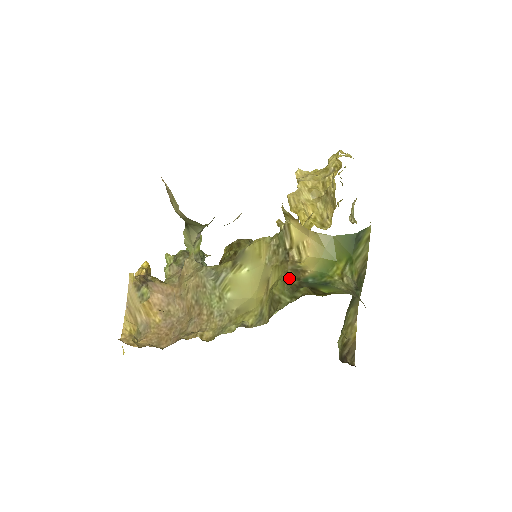
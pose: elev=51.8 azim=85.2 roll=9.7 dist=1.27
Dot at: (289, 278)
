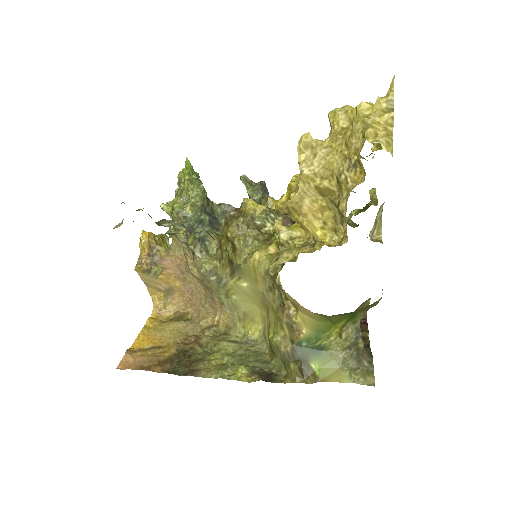
Dot at: (283, 338)
